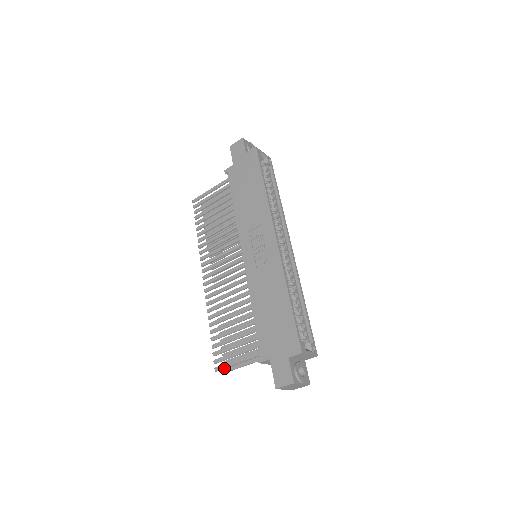
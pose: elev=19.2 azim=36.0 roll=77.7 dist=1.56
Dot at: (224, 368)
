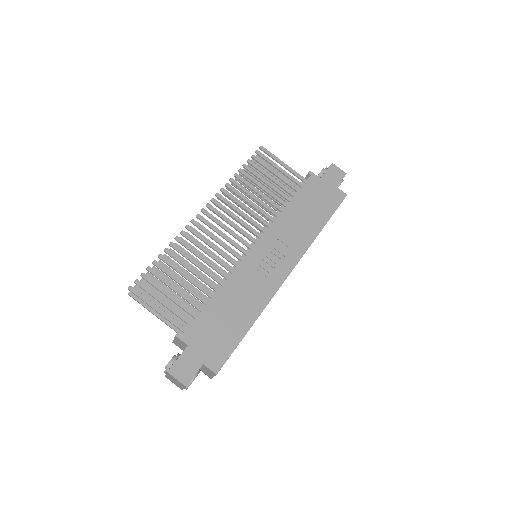
Dot at: (139, 297)
